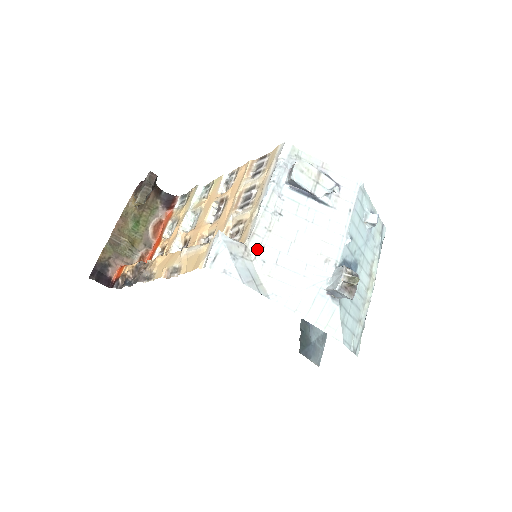
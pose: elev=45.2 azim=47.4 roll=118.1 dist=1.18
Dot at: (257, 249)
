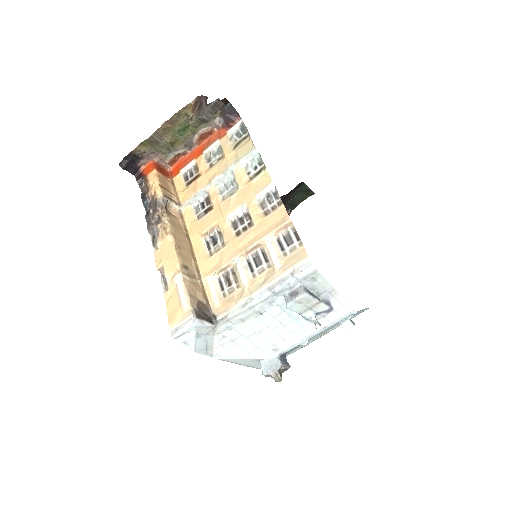
Dot at: (224, 329)
